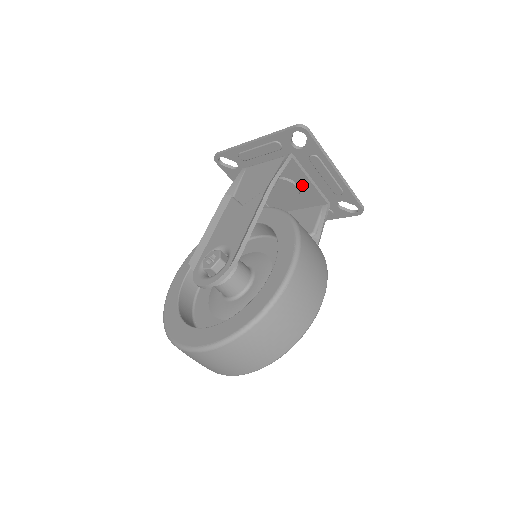
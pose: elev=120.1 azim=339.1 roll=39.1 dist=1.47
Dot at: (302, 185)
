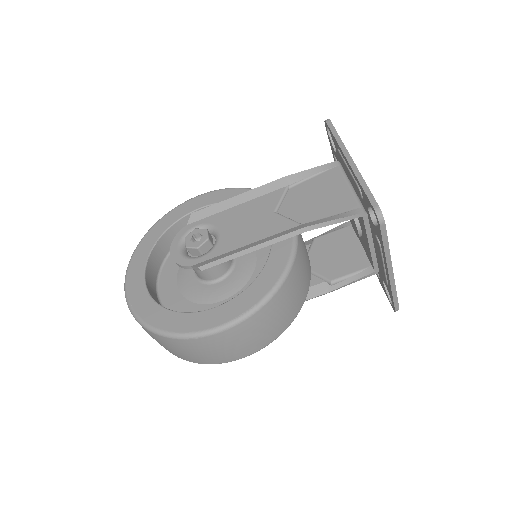
Dot at: (364, 236)
